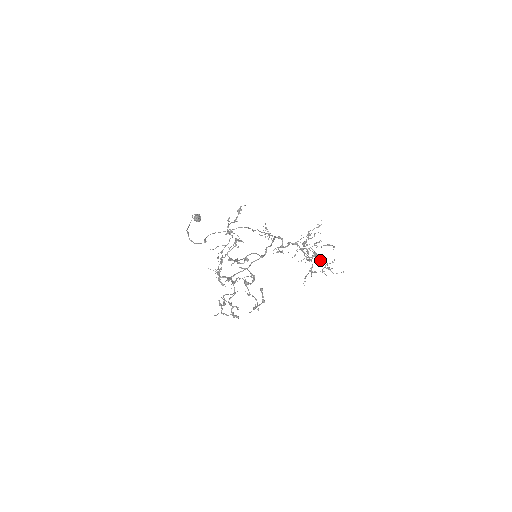
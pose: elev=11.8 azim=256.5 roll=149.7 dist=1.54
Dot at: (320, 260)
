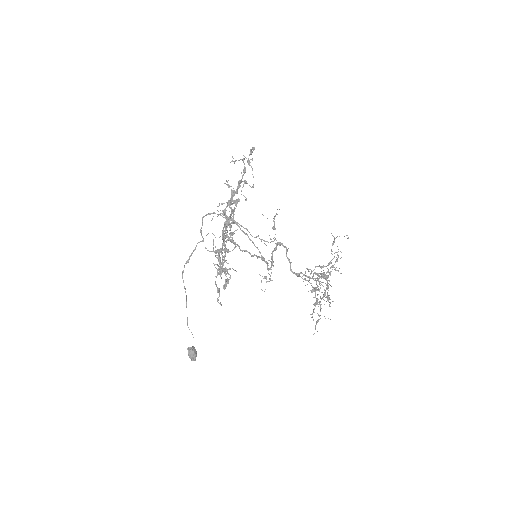
Dot at: (328, 263)
